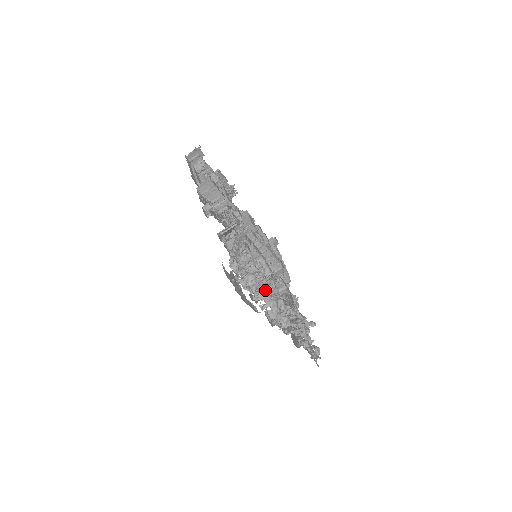
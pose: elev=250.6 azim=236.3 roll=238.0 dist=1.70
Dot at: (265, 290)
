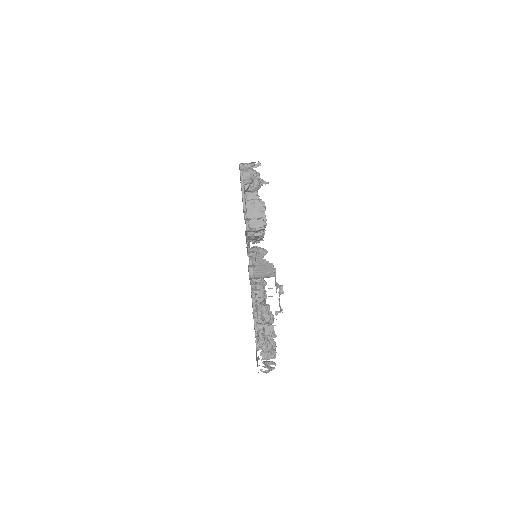
Dot at: (272, 349)
